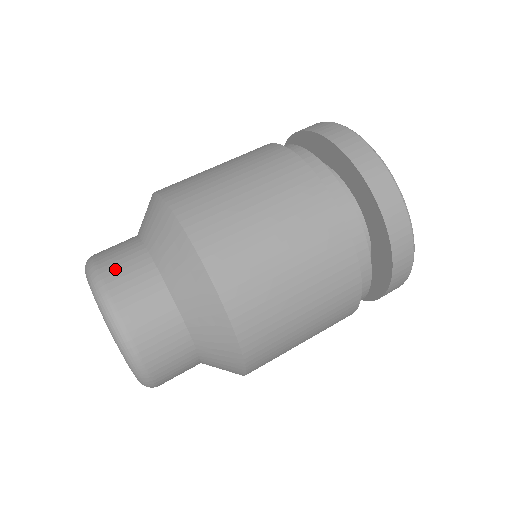
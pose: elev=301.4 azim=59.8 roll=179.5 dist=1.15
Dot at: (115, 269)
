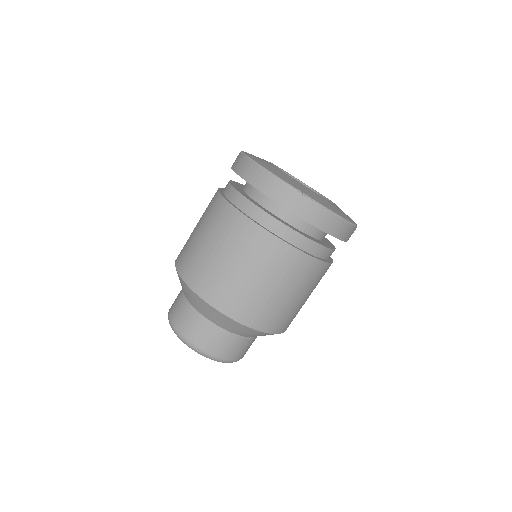
Dot at: (194, 335)
